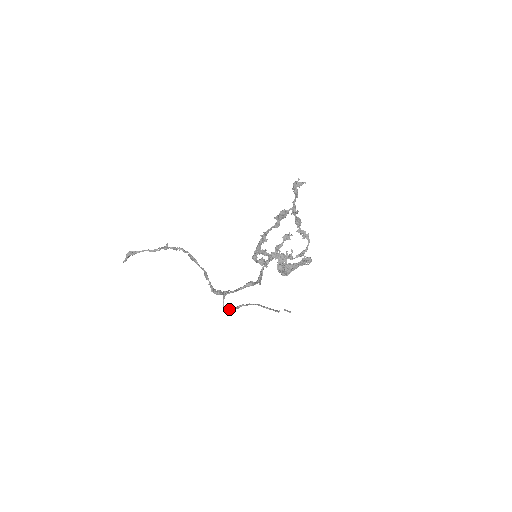
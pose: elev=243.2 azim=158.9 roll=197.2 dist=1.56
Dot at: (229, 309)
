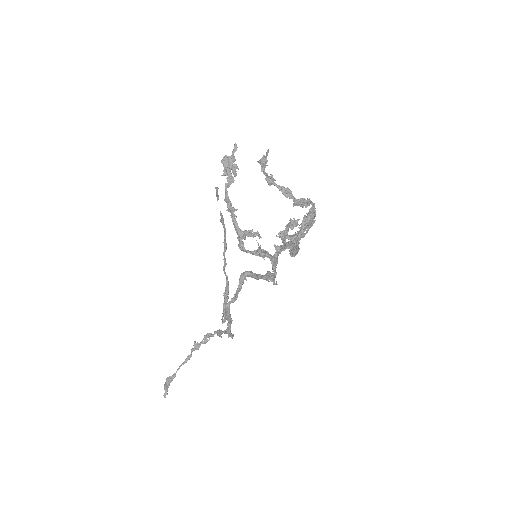
Dot at: (224, 315)
